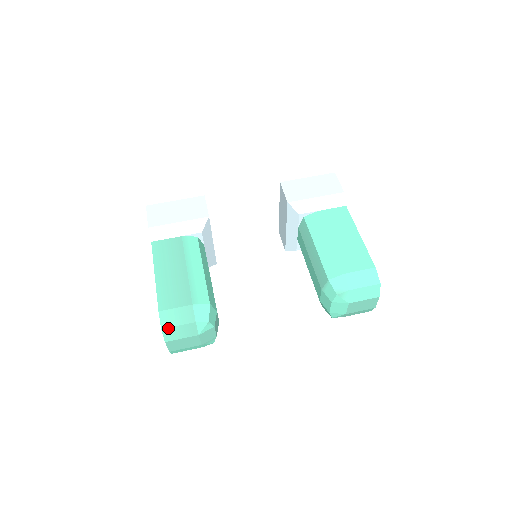
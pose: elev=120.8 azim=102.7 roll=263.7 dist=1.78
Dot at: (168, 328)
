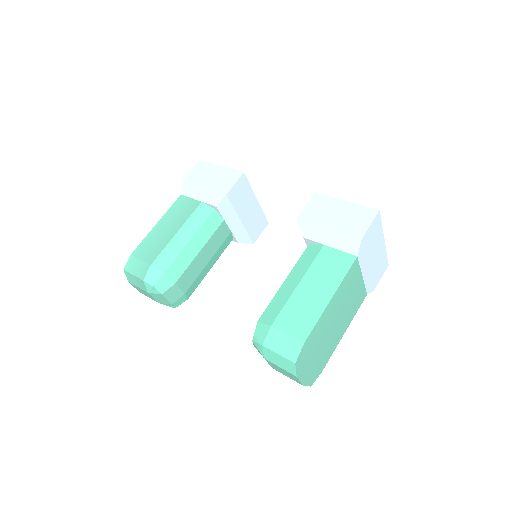
Dot at: (127, 272)
